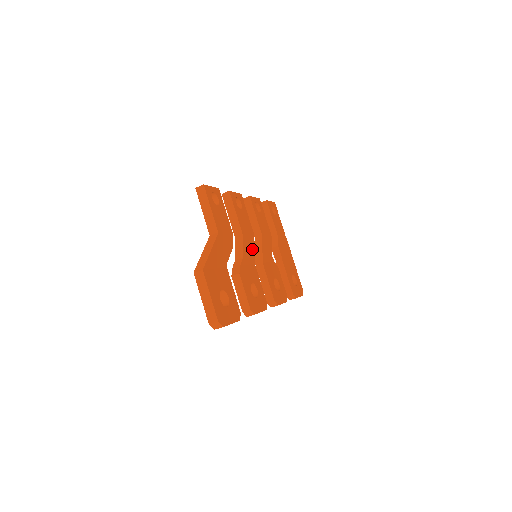
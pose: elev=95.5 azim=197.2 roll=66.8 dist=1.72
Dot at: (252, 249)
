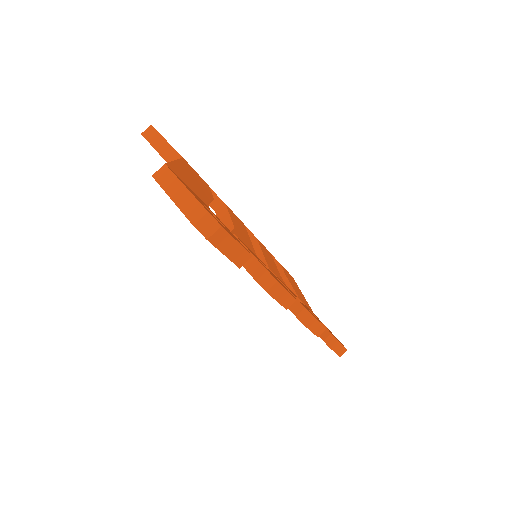
Dot at: (246, 236)
